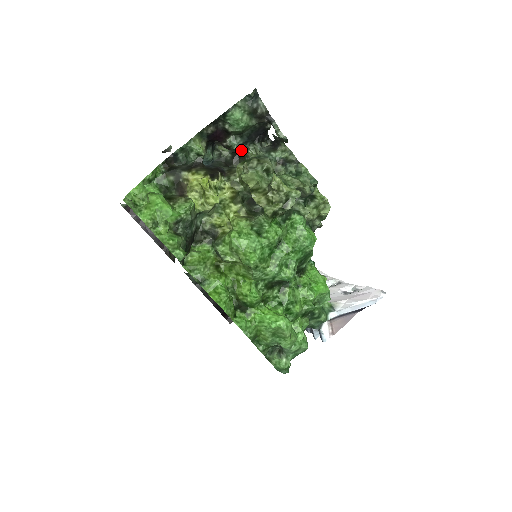
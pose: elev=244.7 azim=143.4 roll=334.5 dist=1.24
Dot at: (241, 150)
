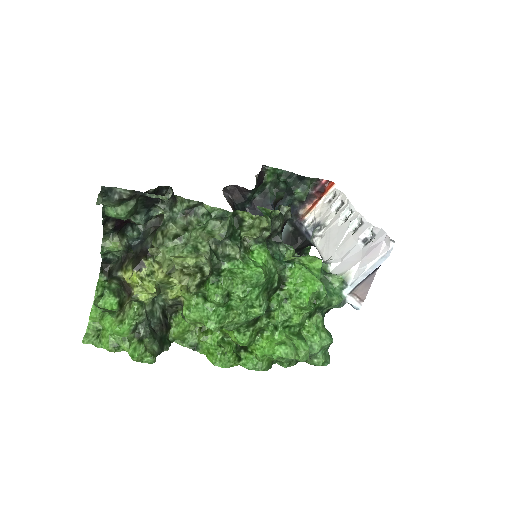
Dot at: (151, 218)
